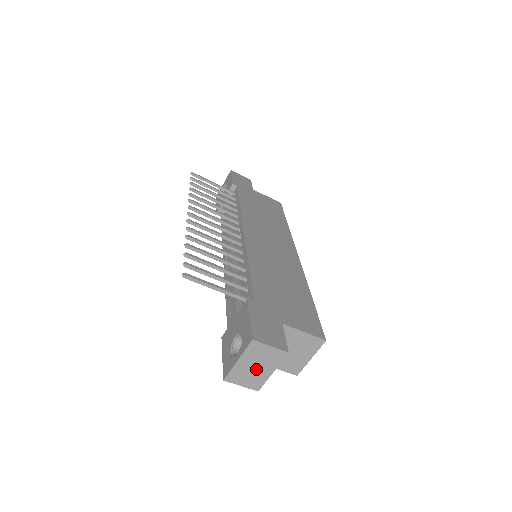
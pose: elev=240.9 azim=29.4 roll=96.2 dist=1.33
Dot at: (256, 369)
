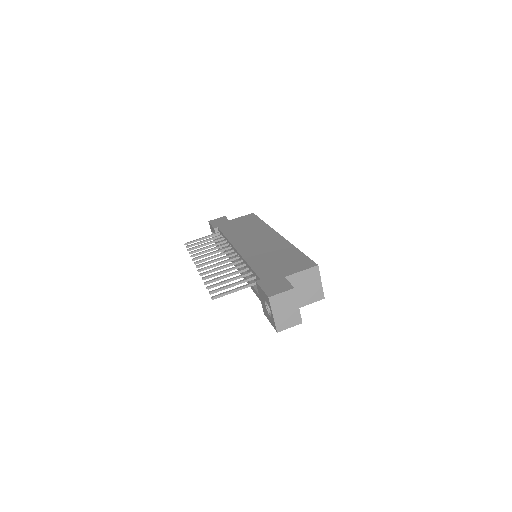
Dot at: (288, 312)
